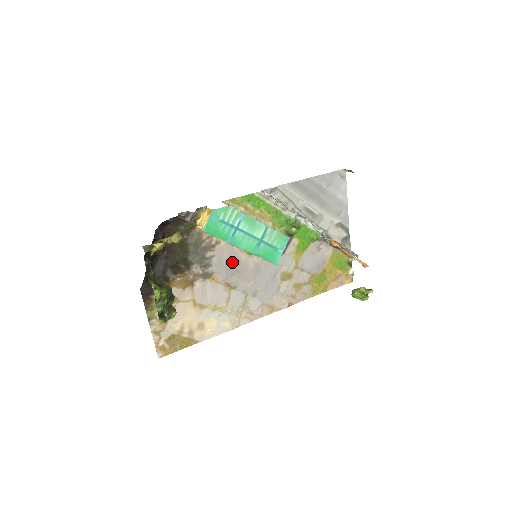
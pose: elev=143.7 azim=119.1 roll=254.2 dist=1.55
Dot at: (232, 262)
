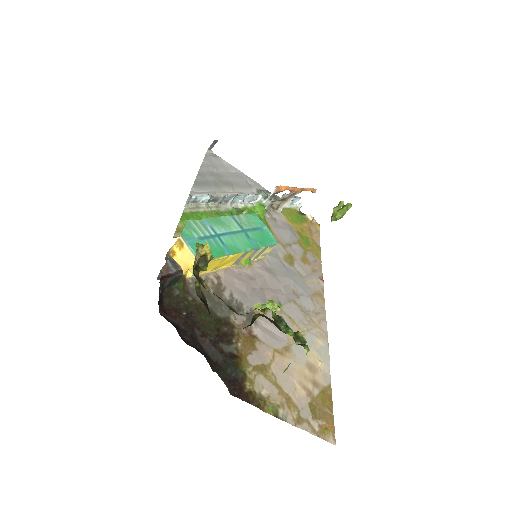
Dot at: (249, 284)
